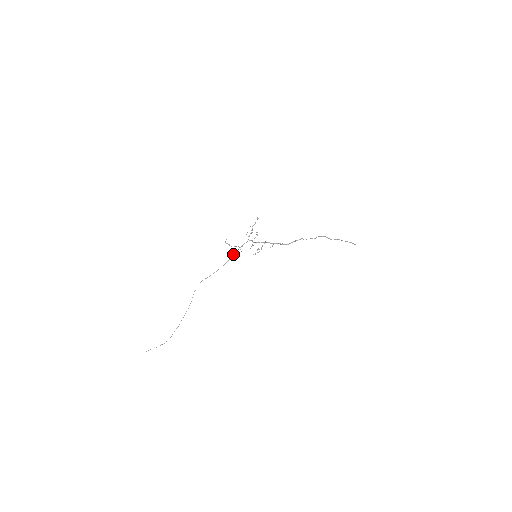
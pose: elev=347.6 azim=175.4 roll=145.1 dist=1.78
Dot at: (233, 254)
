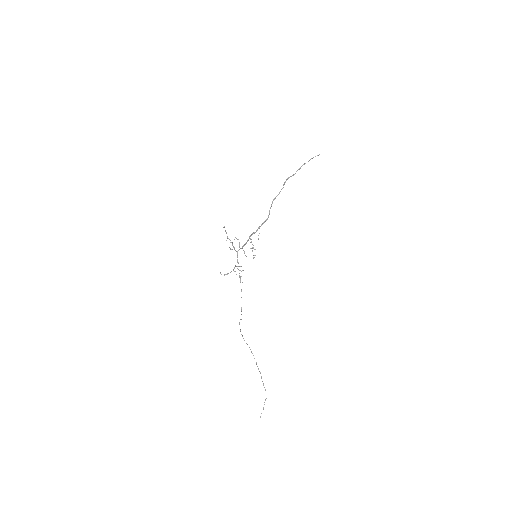
Dot at: (239, 277)
